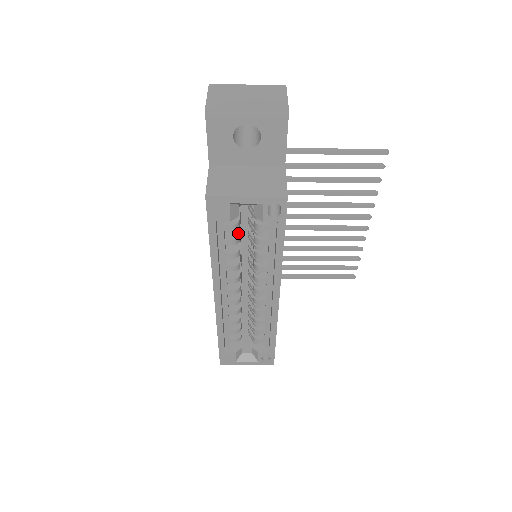
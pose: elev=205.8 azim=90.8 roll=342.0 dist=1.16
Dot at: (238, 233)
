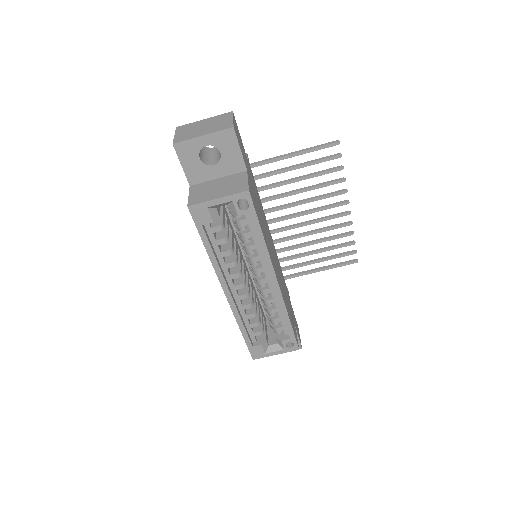
Dot at: (226, 233)
